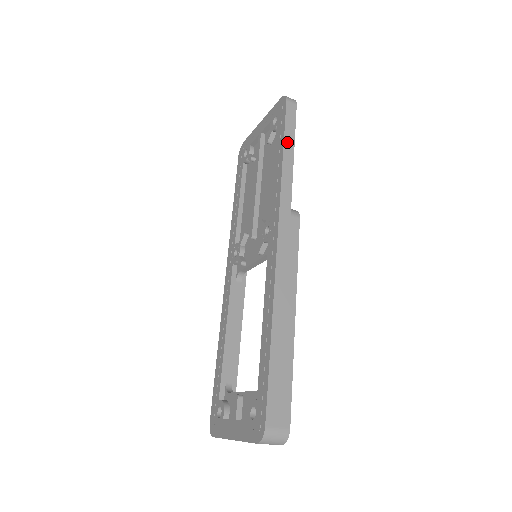
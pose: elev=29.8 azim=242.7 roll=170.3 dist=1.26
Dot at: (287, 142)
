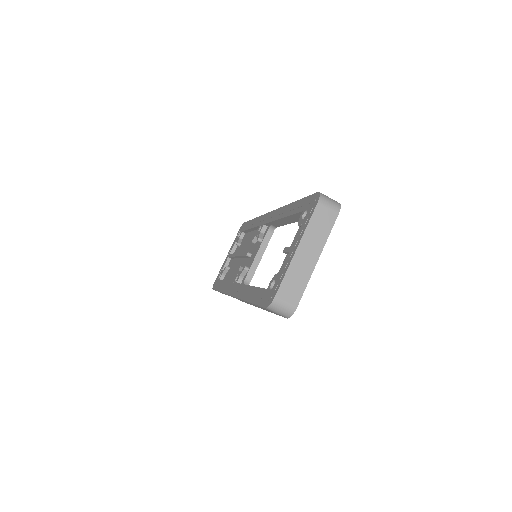
Dot at: occluded
